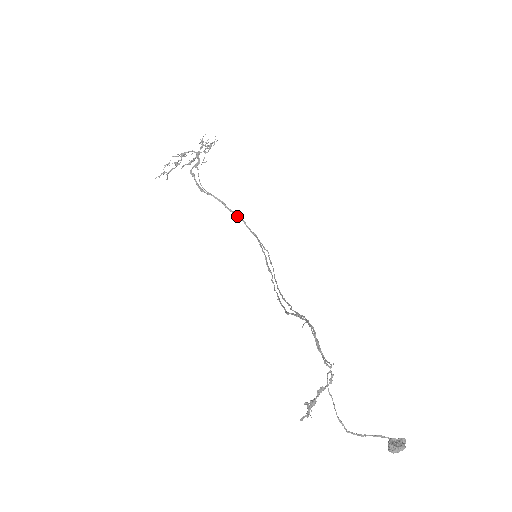
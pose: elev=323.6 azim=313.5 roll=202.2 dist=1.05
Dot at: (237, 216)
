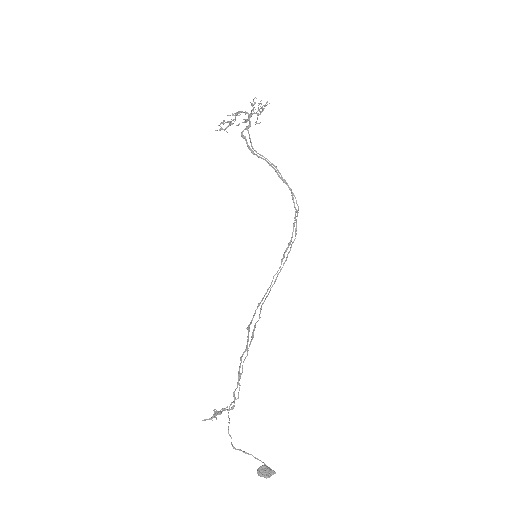
Dot at: (287, 183)
